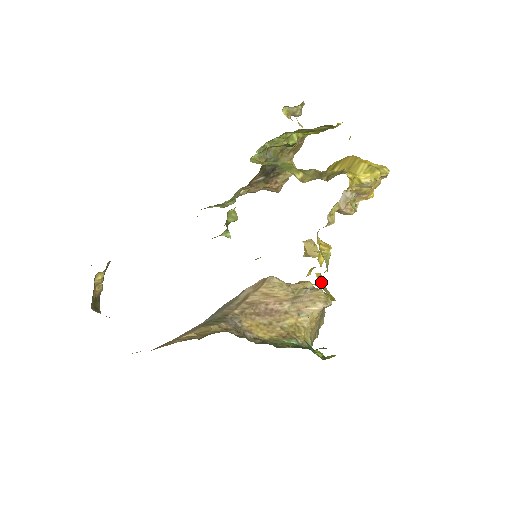
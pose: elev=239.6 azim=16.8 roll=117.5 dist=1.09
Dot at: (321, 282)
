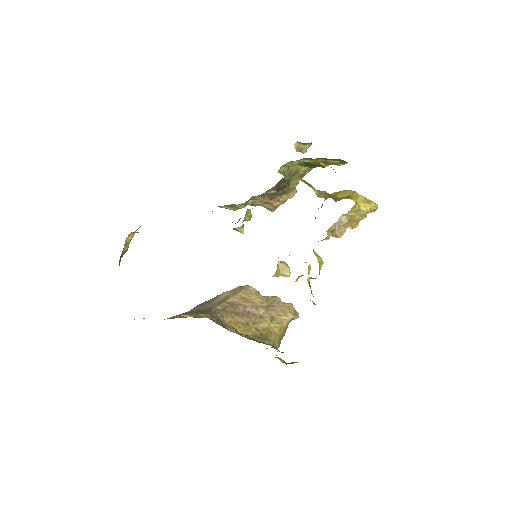
Dot at: (310, 286)
